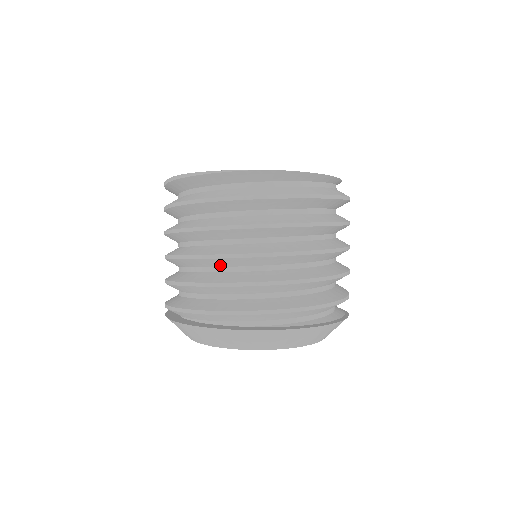
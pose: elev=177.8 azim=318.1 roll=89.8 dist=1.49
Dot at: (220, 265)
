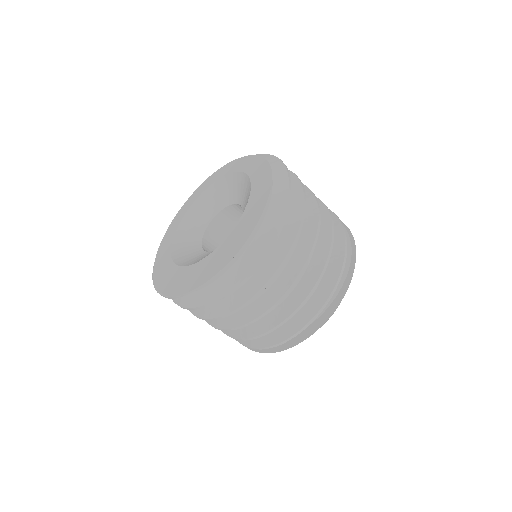
Dot at: occluded
